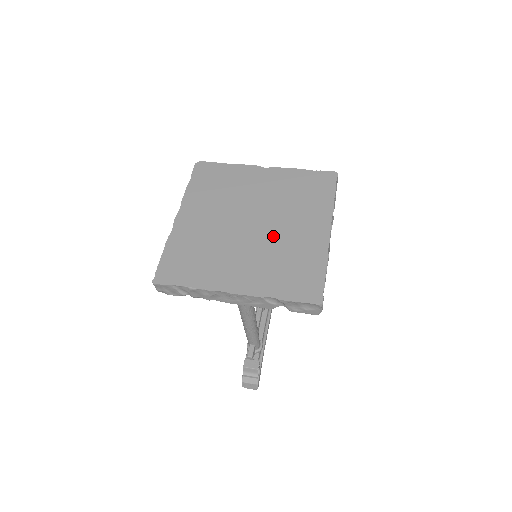
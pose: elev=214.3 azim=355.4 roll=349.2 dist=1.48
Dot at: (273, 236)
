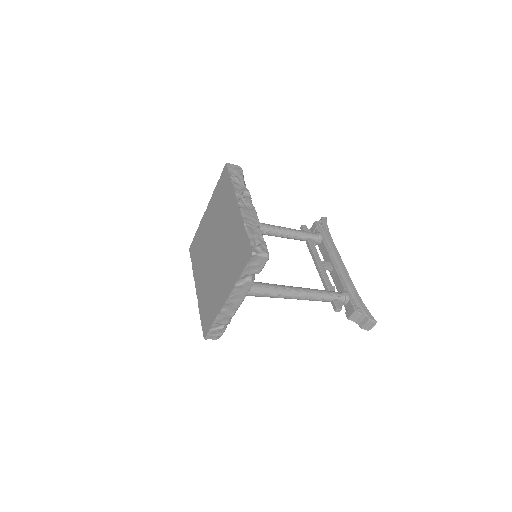
Dot at: (223, 244)
